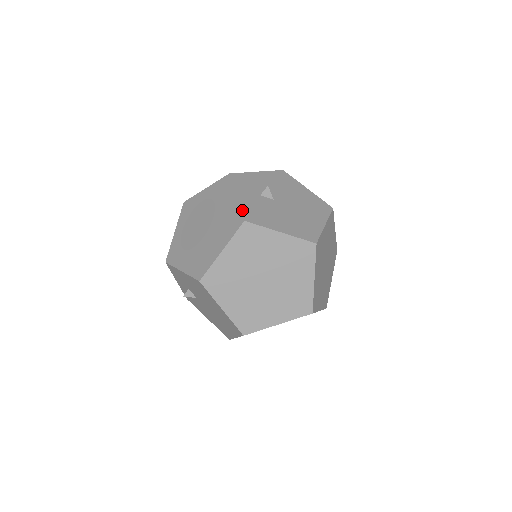
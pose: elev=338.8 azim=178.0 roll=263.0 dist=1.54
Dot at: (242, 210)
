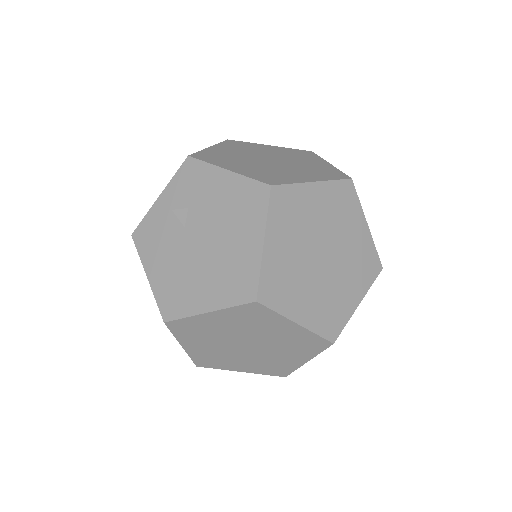
Dot at: (343, 173)
